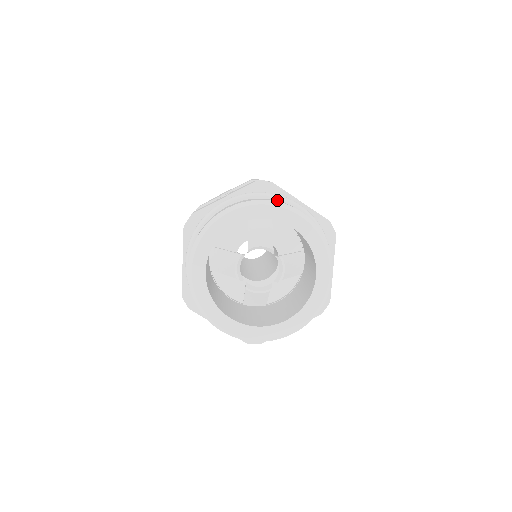
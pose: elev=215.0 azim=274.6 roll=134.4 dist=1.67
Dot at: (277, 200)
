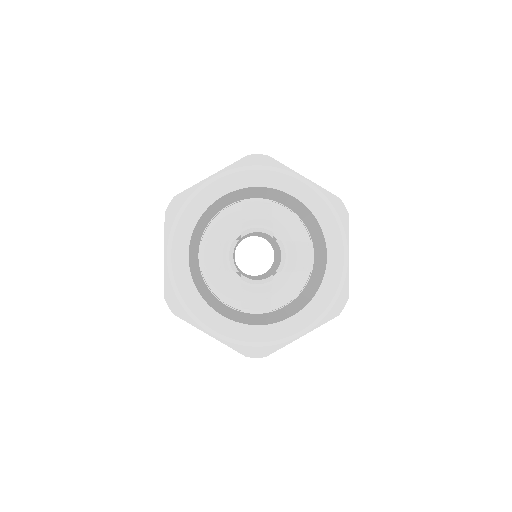
Dot at: occluded
